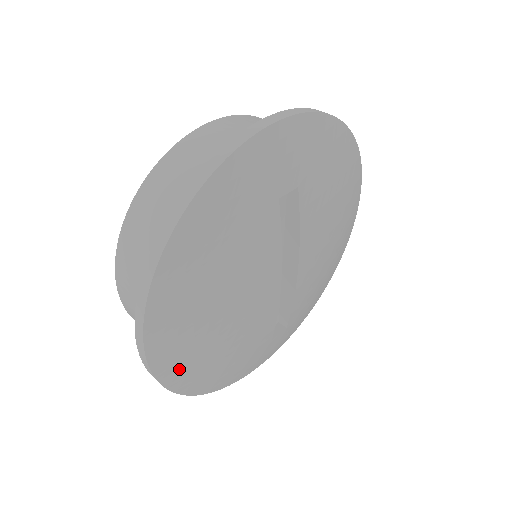
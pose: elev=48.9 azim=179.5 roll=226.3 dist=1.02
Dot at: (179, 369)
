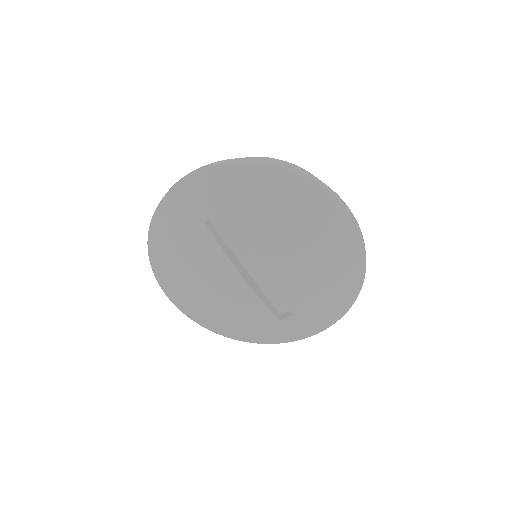
Dot at: (197, 315)
